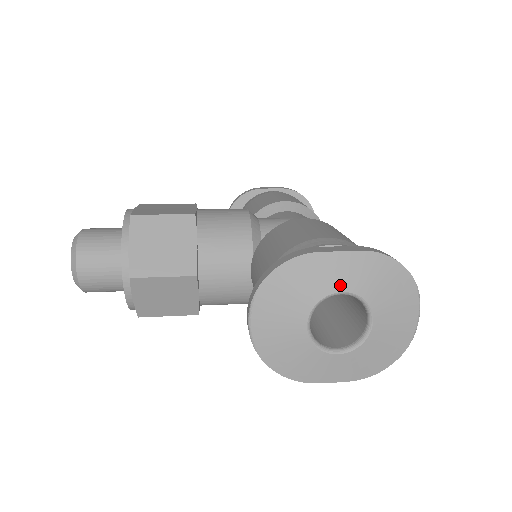
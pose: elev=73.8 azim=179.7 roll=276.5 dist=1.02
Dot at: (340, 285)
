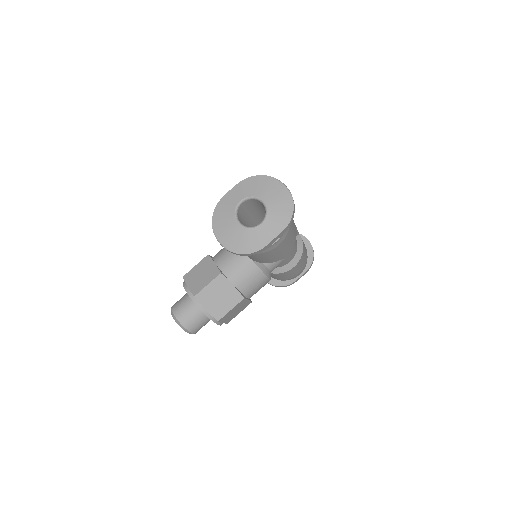
Dot at: (238, 200)
